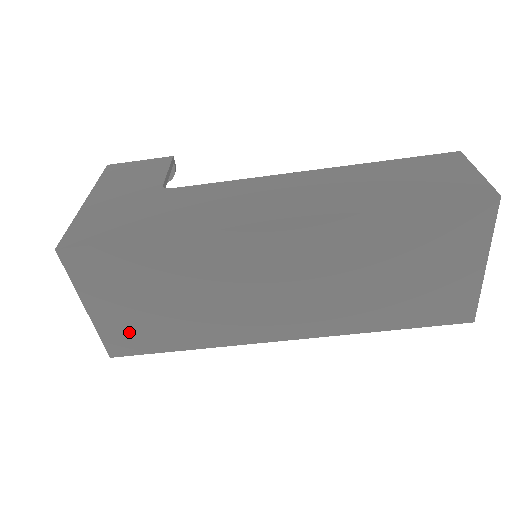
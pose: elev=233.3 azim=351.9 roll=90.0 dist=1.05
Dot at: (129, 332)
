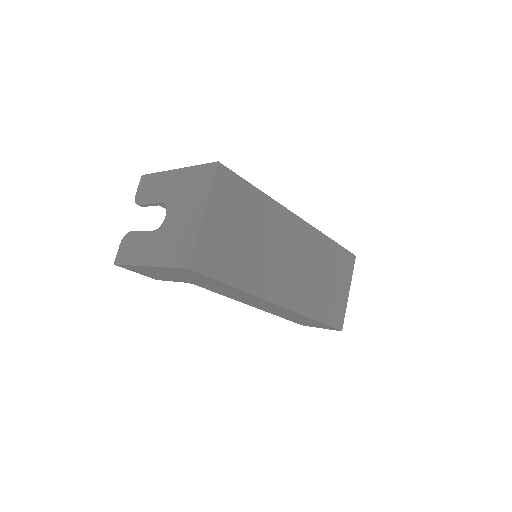
Dot at: (214, 250)
